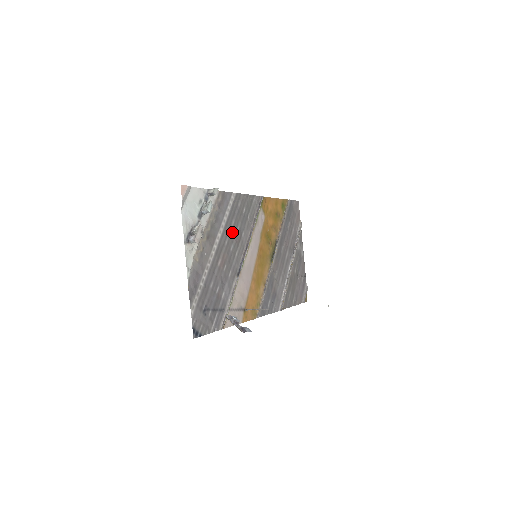
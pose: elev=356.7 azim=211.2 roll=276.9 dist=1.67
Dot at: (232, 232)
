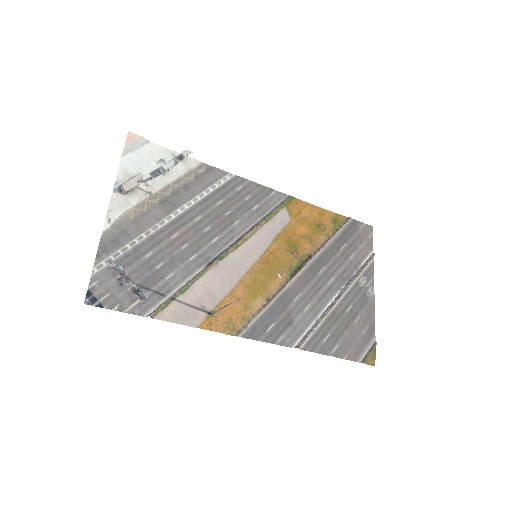
Dot at: (214, 213)
